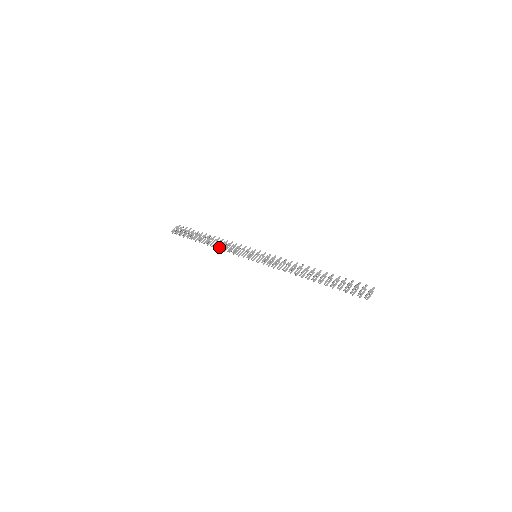
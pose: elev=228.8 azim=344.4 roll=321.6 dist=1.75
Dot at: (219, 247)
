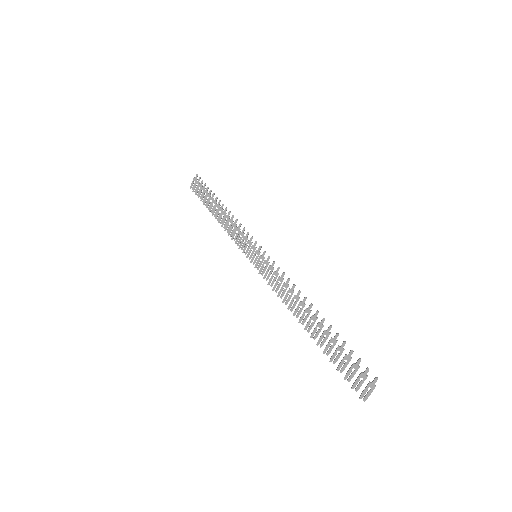
Dot at: (225, 229)
